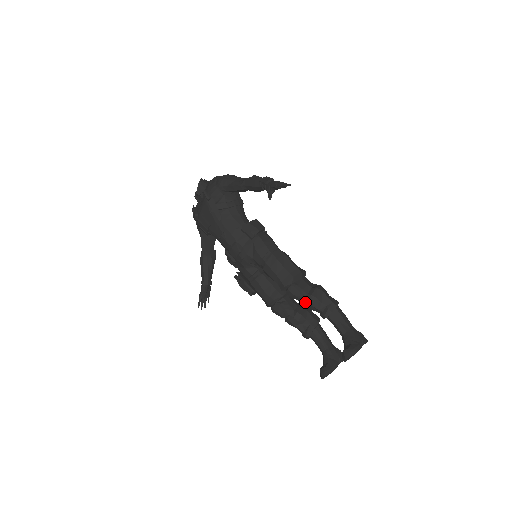
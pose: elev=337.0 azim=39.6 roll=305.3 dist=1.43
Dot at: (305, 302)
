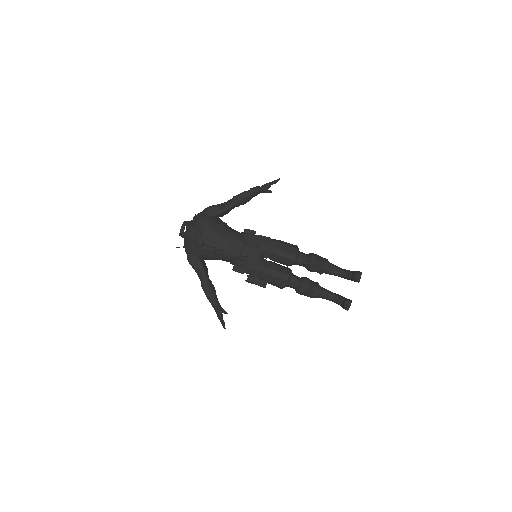
Dot at: (311, 264)
